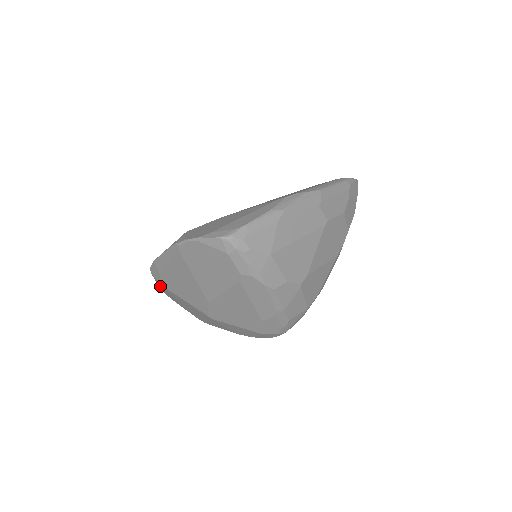
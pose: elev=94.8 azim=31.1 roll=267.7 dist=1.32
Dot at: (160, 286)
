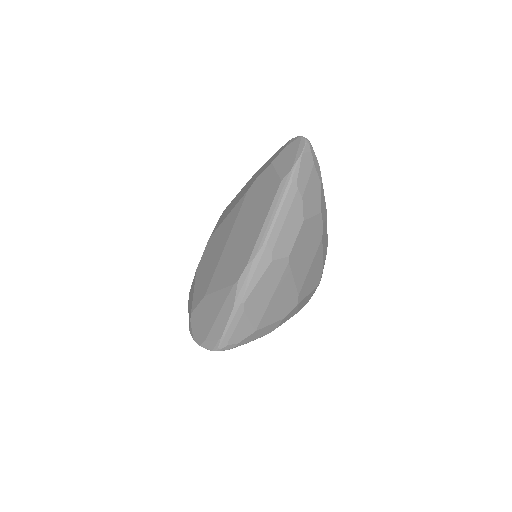
Dot at: occluded
